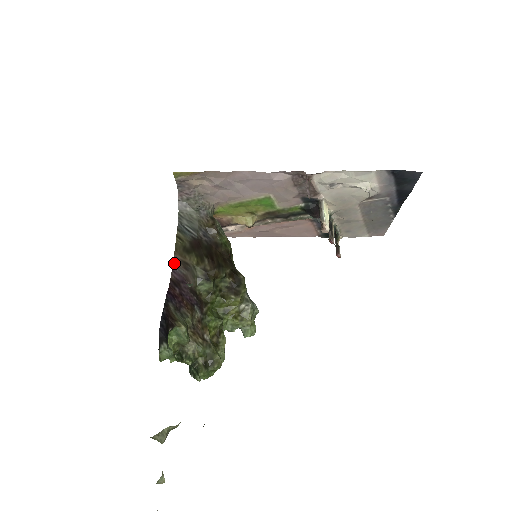
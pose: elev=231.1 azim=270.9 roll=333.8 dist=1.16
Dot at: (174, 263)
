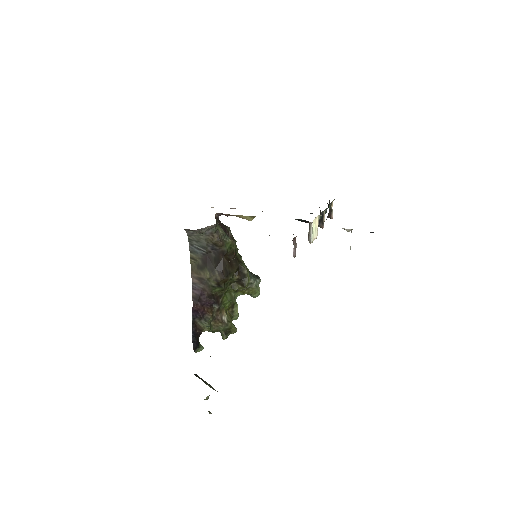
Dot at: (193, 282)
